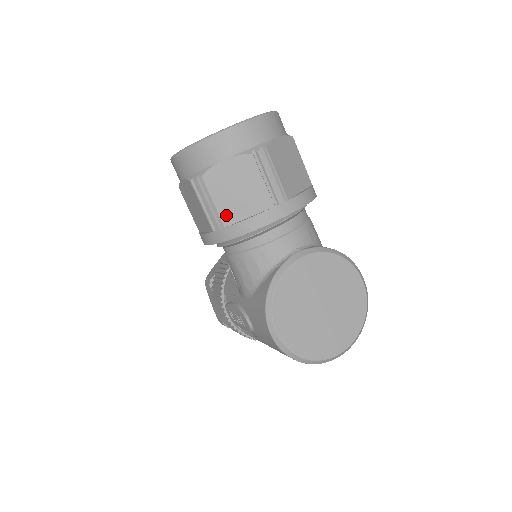
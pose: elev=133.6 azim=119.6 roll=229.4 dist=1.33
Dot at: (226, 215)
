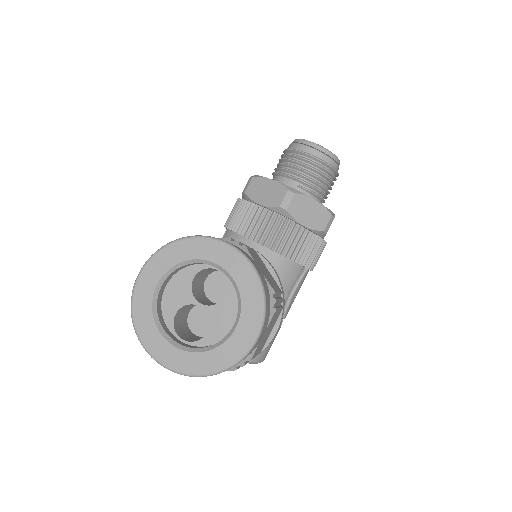
Dot at: occluded
